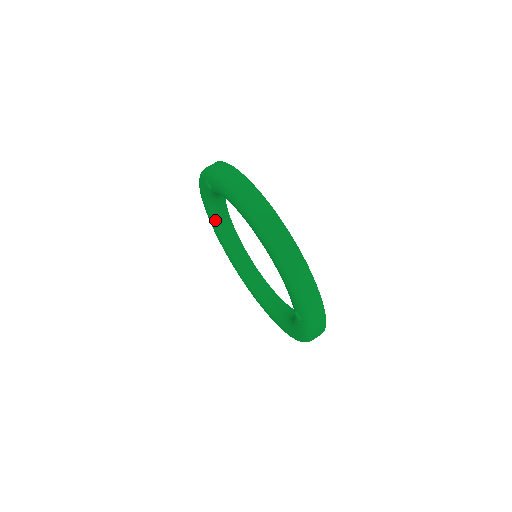
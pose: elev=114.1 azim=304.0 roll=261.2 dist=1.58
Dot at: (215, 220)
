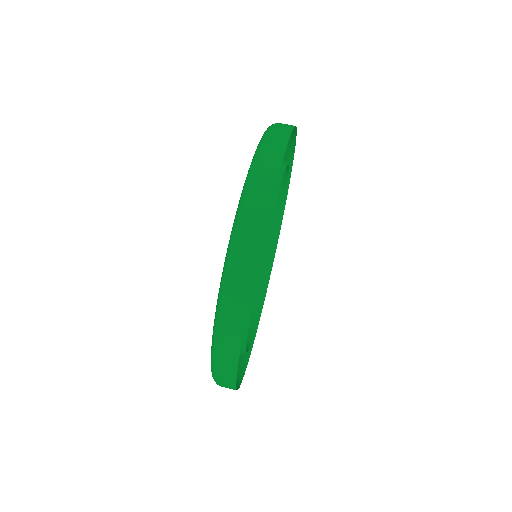
Dot at: occluded
